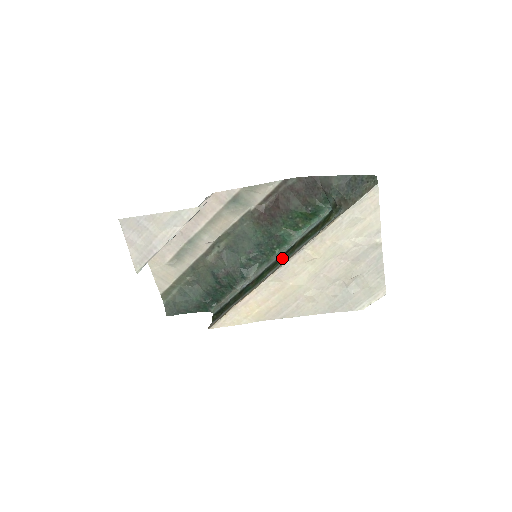
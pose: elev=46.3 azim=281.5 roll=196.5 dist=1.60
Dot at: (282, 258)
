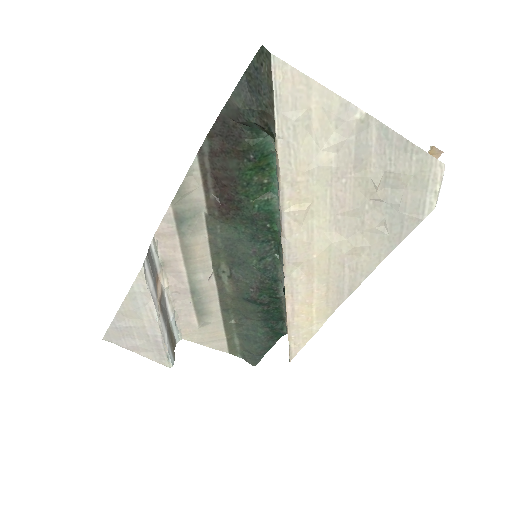
Dot at: (280, 236)
